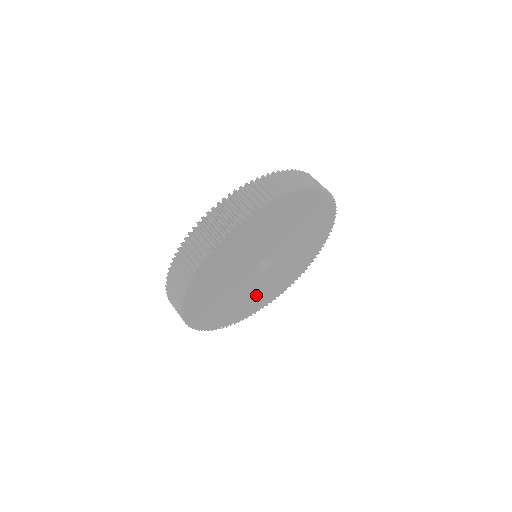
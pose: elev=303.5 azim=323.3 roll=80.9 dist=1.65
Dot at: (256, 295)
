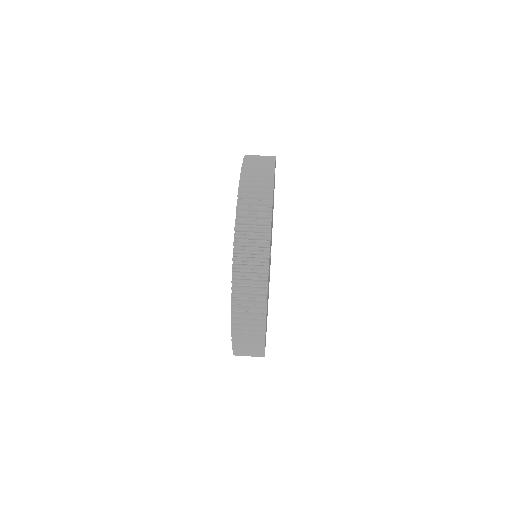
Dot at: occluded
